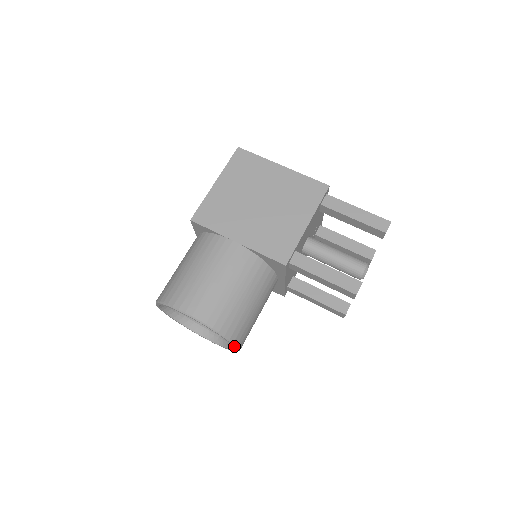
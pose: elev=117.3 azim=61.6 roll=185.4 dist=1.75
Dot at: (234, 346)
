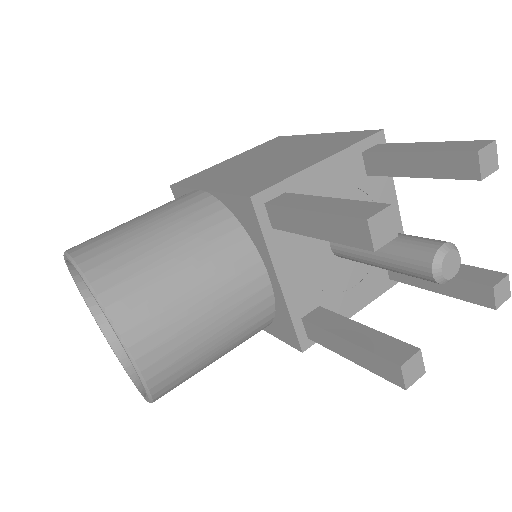
Dot at: (118, 337)
